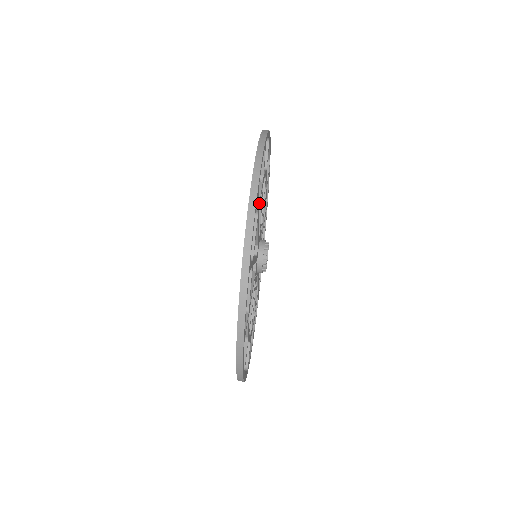
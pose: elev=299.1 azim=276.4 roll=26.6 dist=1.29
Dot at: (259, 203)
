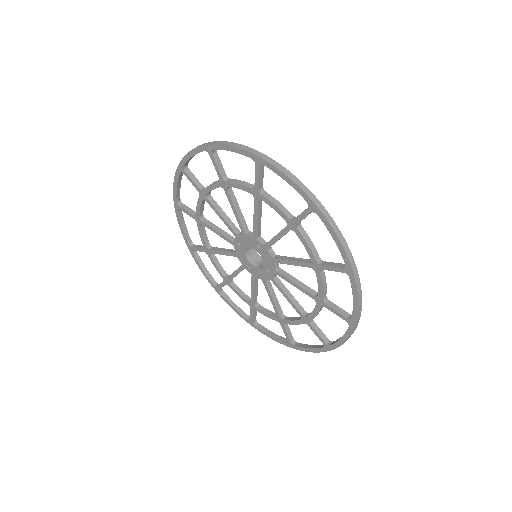
Dot at: (253, 185)
